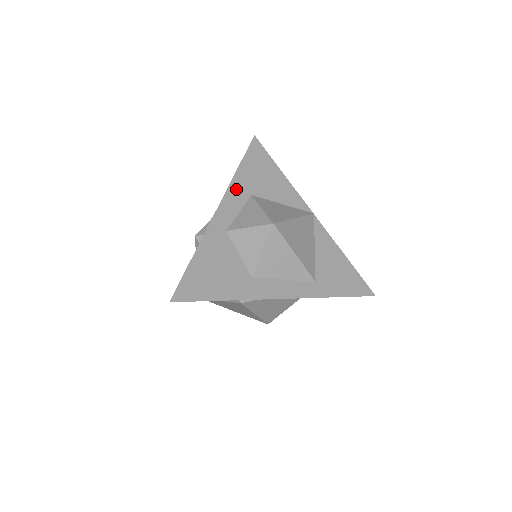
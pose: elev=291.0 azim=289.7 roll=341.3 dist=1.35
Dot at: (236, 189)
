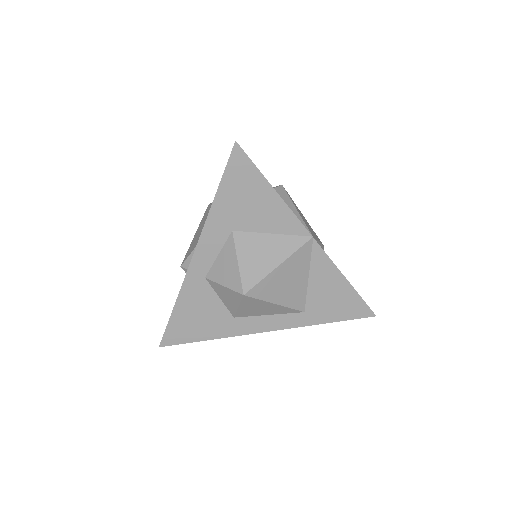
Dot at: (213, 227)
